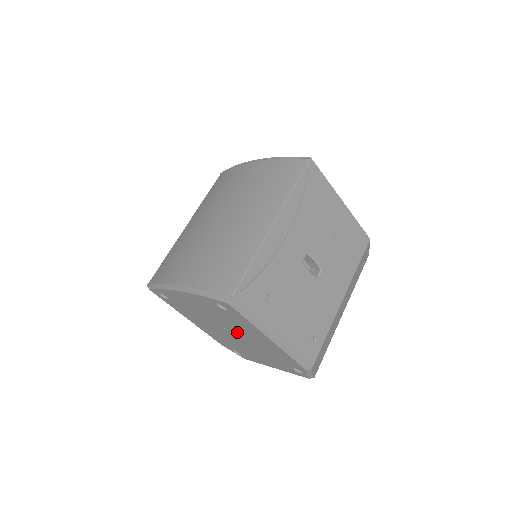
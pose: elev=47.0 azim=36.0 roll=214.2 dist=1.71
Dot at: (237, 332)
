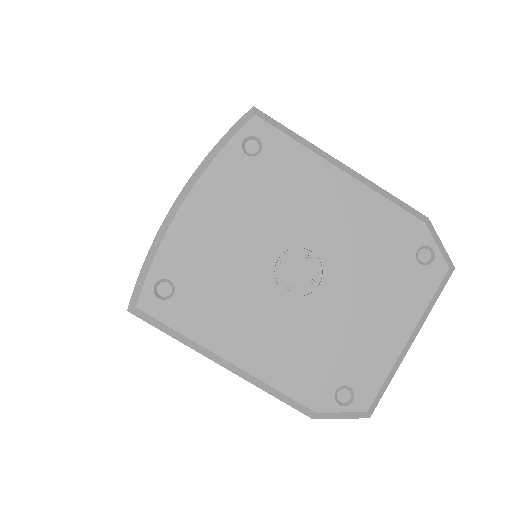
Dot at: (302, 241)
